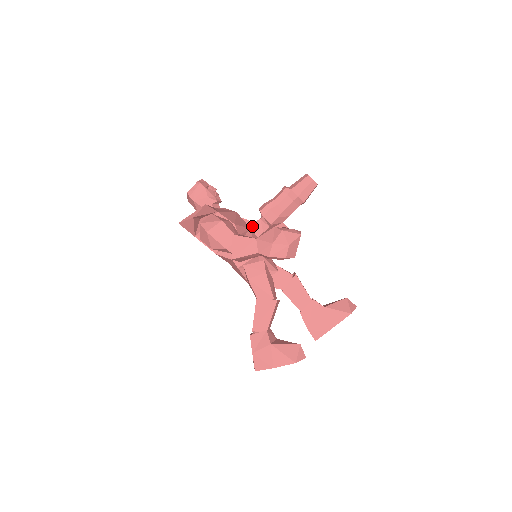
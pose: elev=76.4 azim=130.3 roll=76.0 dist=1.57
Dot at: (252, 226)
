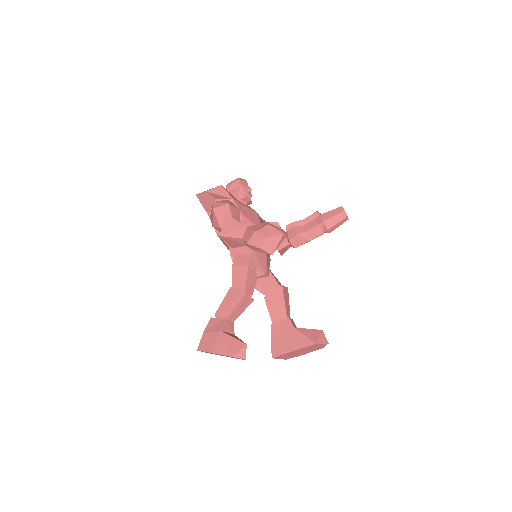
Dot at: occluded
